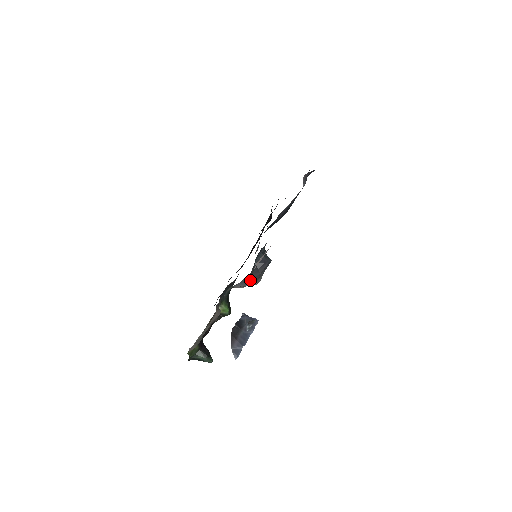
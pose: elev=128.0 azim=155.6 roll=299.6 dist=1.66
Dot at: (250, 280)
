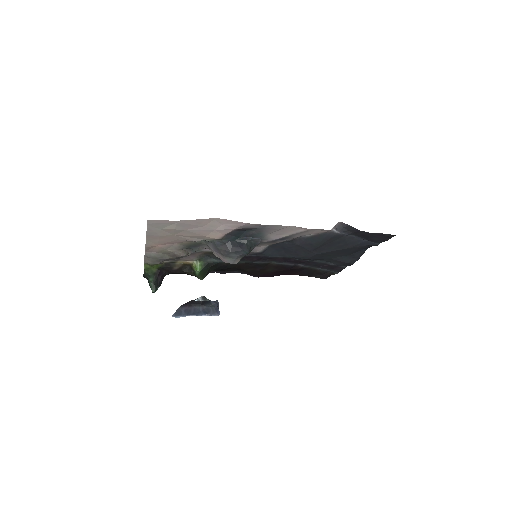
Dot at: (219, 248)
